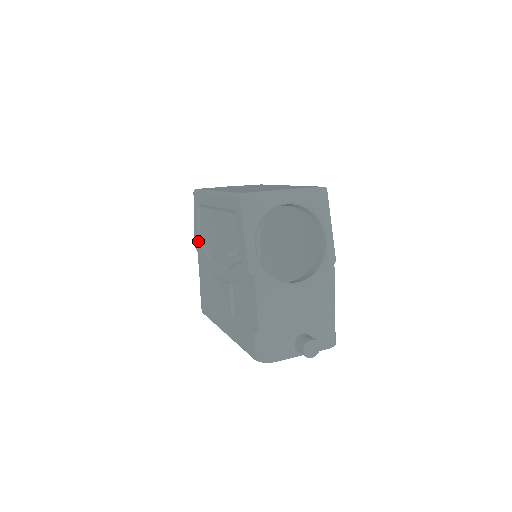
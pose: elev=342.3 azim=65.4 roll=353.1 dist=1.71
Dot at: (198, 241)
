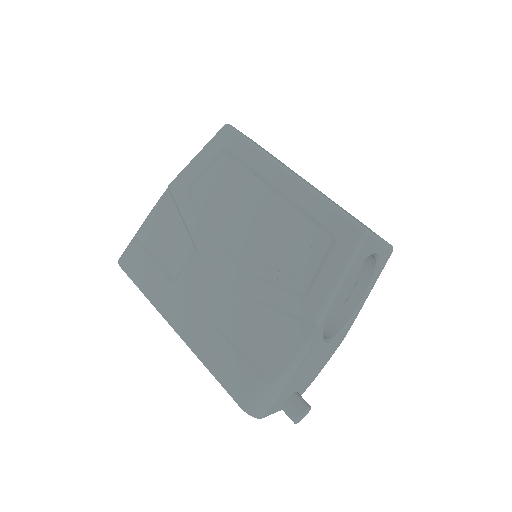
Dot at: (187, 188)
